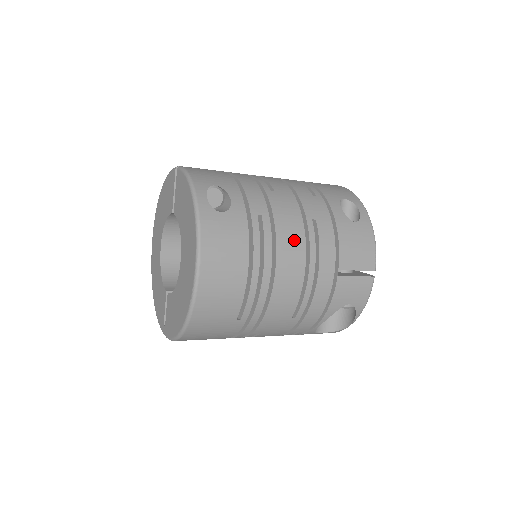
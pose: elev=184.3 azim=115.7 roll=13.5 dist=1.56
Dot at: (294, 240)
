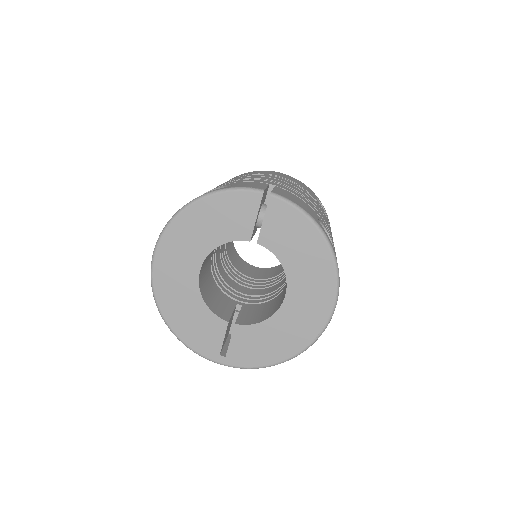
Dot at: occluded
